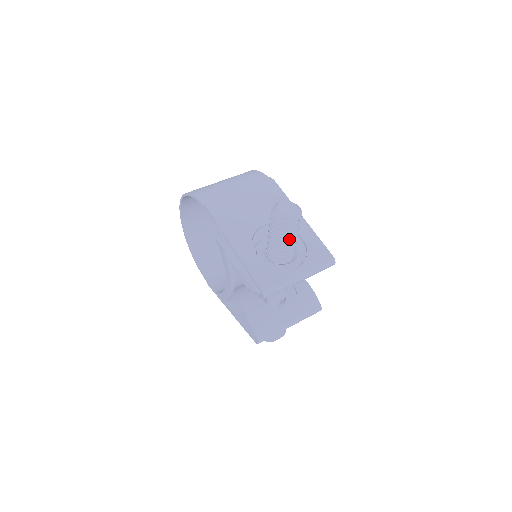
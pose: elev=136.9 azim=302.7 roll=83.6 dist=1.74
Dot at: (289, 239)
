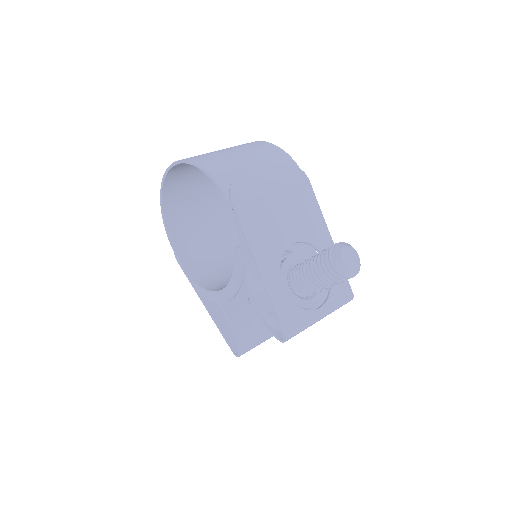
Dot at: (332, 284)
